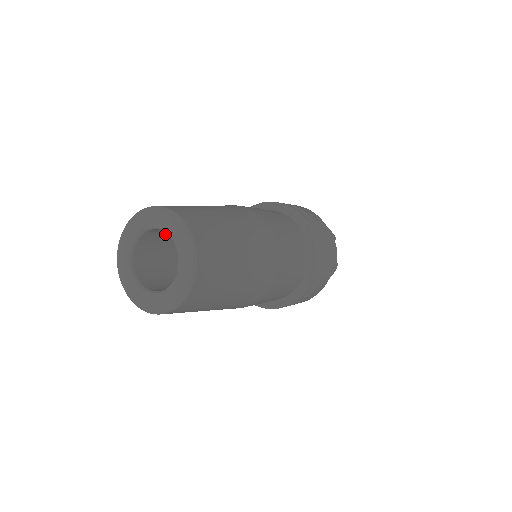
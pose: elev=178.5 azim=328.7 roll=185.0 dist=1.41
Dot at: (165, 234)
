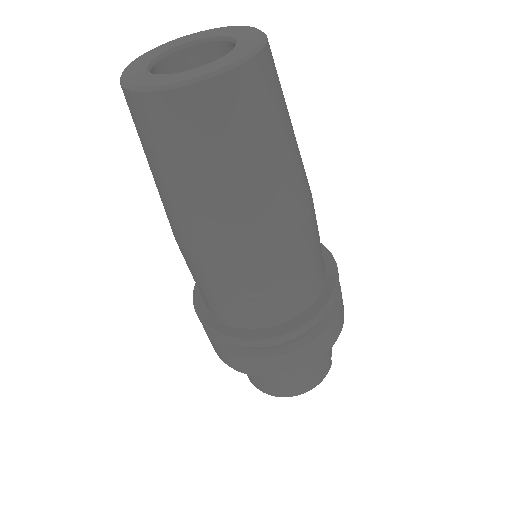
Dot at: occluded
